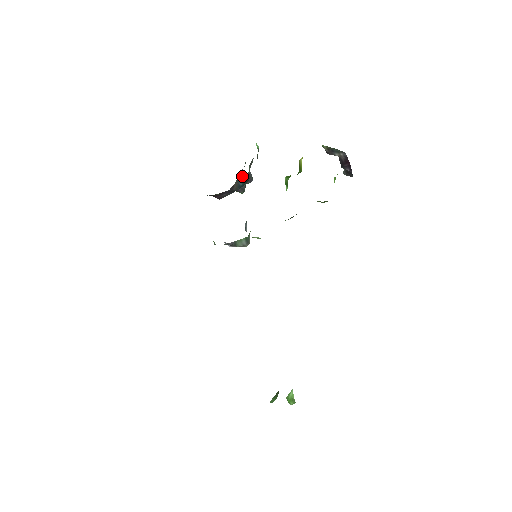
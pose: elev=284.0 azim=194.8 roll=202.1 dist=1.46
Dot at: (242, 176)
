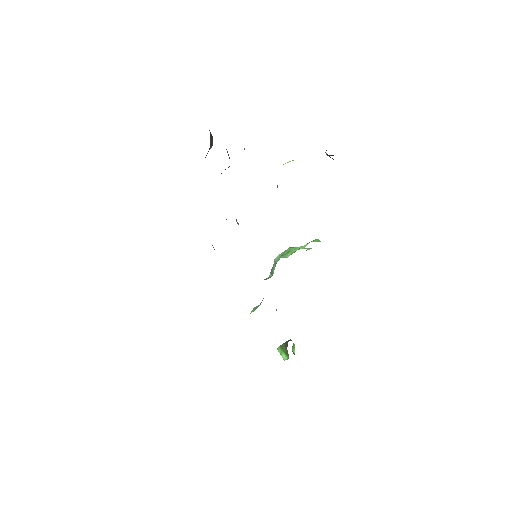
Dot at: occluded
